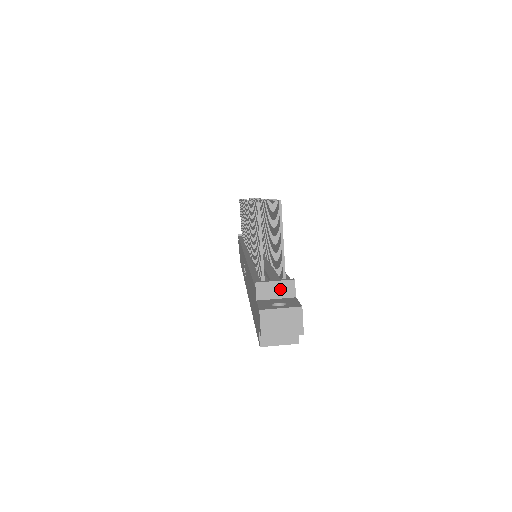
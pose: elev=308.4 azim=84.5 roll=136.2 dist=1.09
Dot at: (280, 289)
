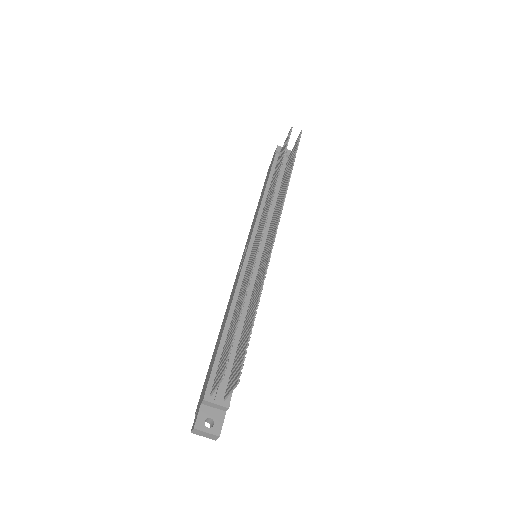
Dot at: (218, 407)
